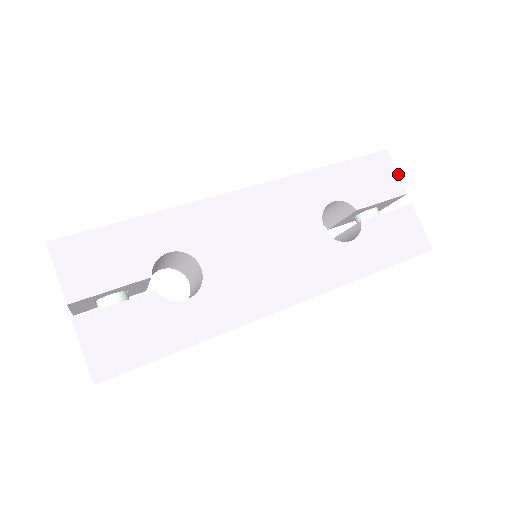
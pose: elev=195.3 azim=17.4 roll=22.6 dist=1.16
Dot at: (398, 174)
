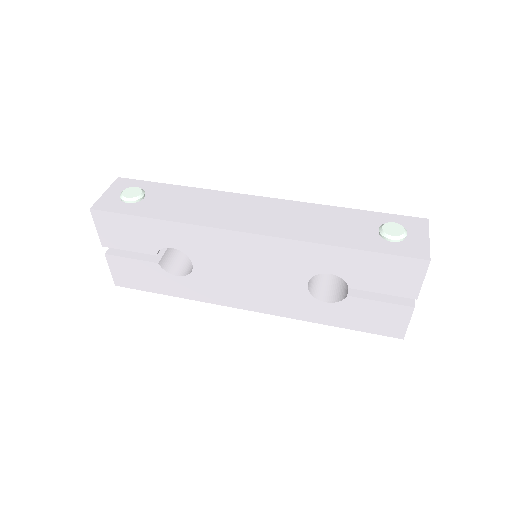
Dot at: (422, 283)
